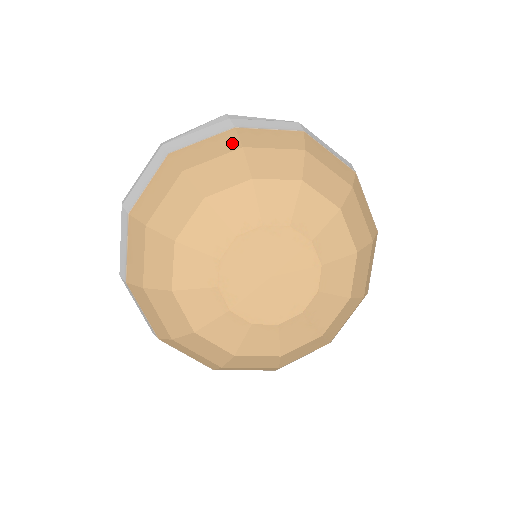
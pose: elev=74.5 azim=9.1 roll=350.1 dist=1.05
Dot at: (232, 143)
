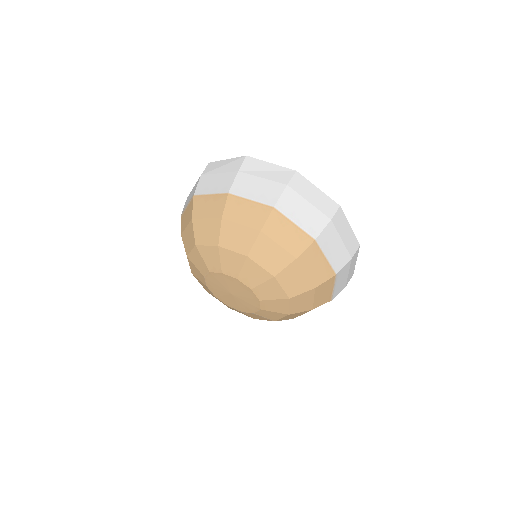
Dot at: (220, 210)
